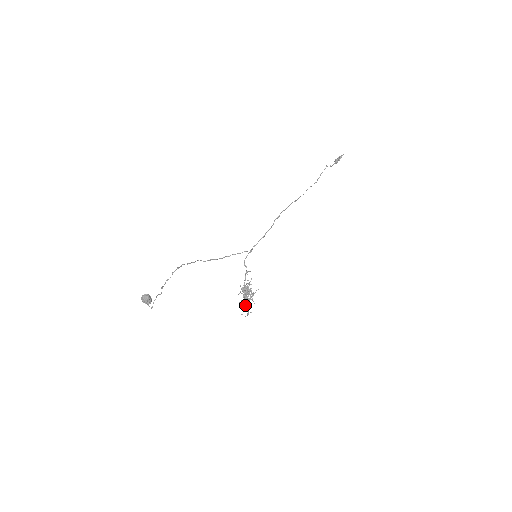
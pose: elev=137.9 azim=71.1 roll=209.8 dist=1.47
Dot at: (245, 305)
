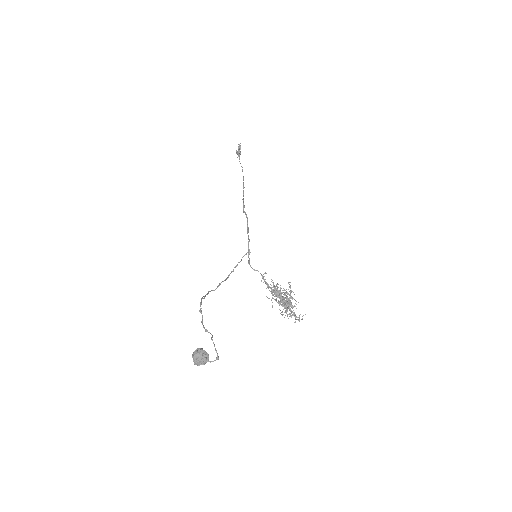
Dot at: (290, 310)
